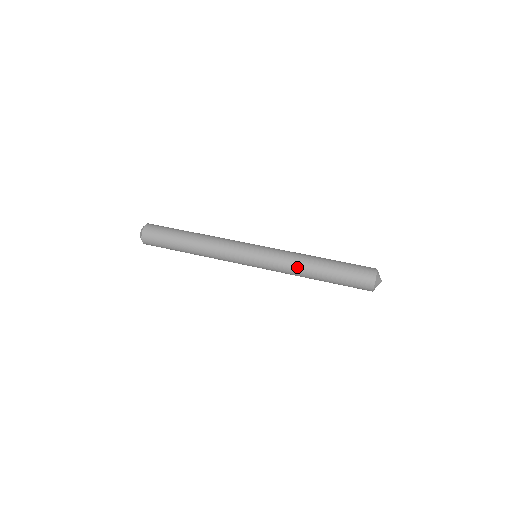
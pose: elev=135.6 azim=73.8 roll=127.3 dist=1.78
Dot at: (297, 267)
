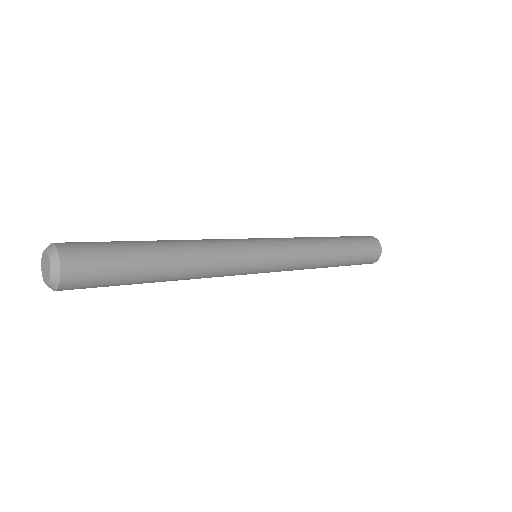
Dot at: (313, 242)
